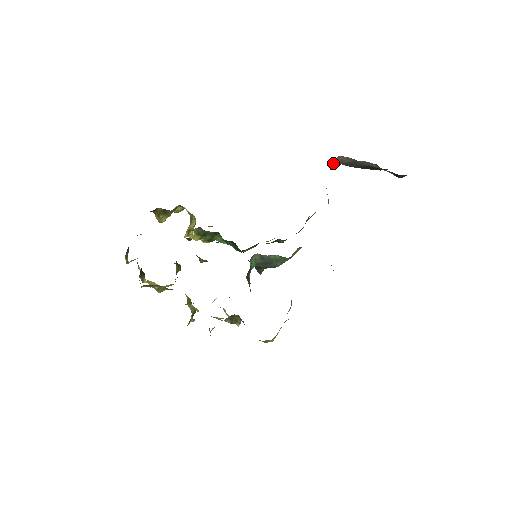
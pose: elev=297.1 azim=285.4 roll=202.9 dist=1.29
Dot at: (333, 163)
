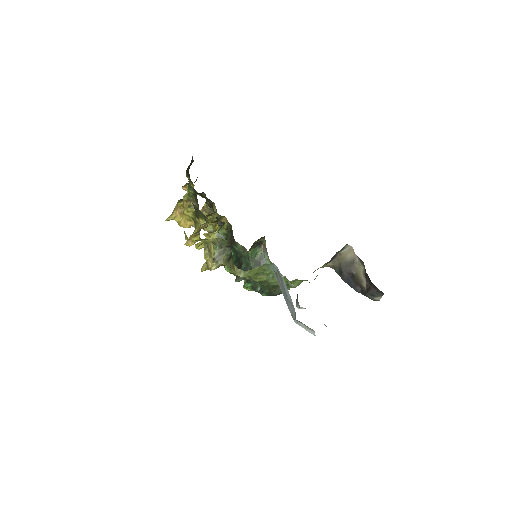
Dot at: (343, 249)
